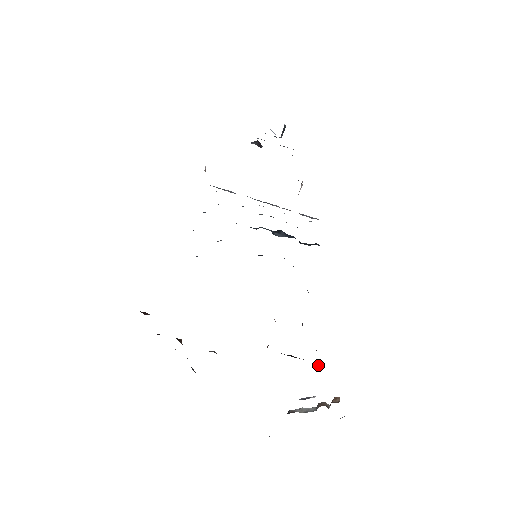
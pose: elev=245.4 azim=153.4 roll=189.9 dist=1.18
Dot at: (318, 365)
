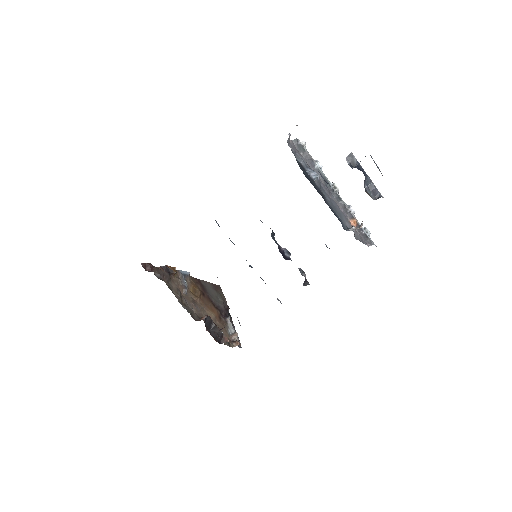
Dot at: (224, 339)
